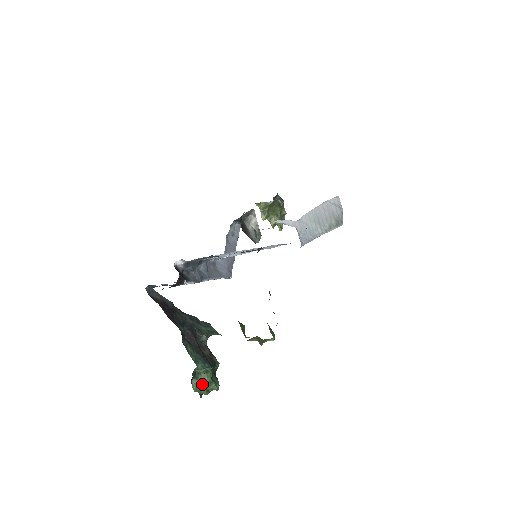
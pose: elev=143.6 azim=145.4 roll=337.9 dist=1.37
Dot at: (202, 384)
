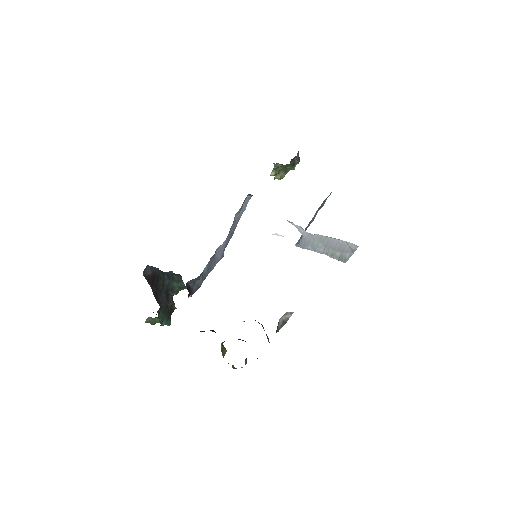
Dot at: (154, 320)
